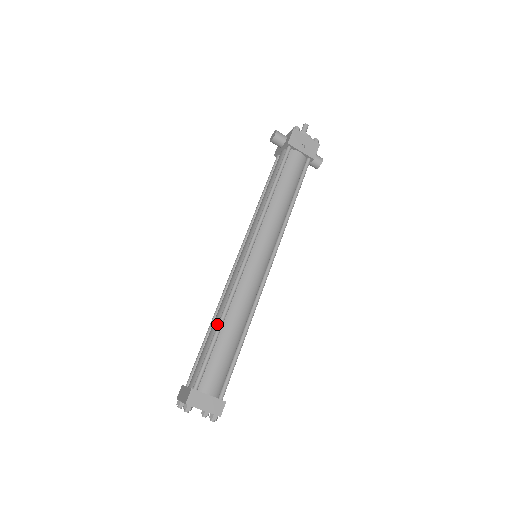
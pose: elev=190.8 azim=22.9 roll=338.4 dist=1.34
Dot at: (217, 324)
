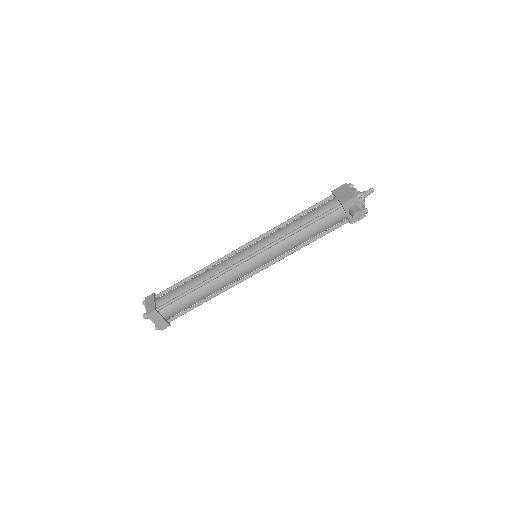
Dot at: occluded
